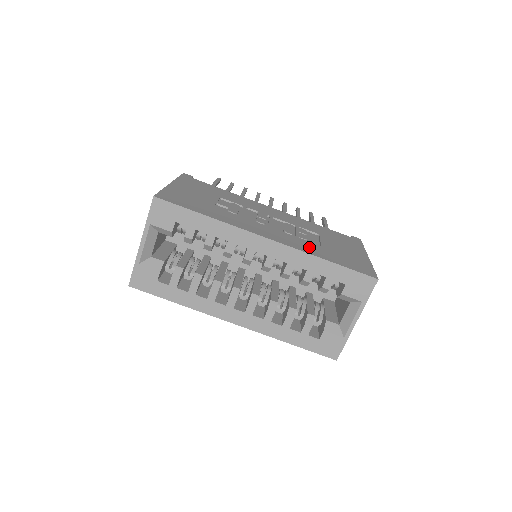
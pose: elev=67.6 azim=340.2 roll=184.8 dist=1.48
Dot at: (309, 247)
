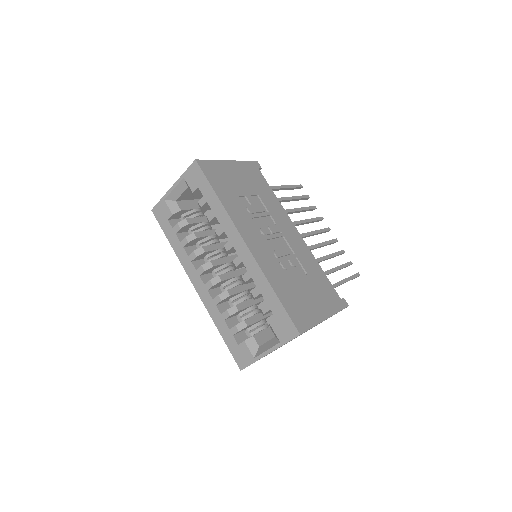
Dot at: (275, 273)
